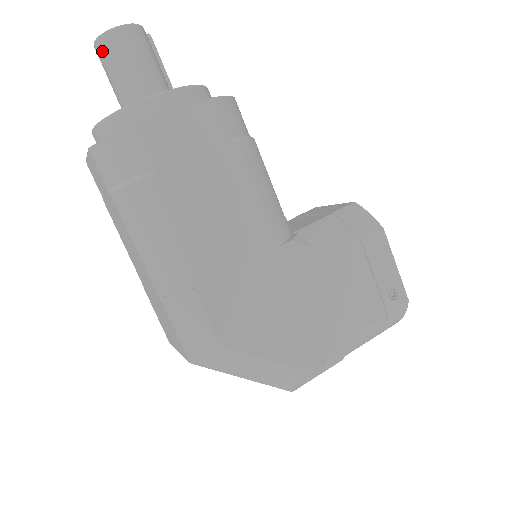
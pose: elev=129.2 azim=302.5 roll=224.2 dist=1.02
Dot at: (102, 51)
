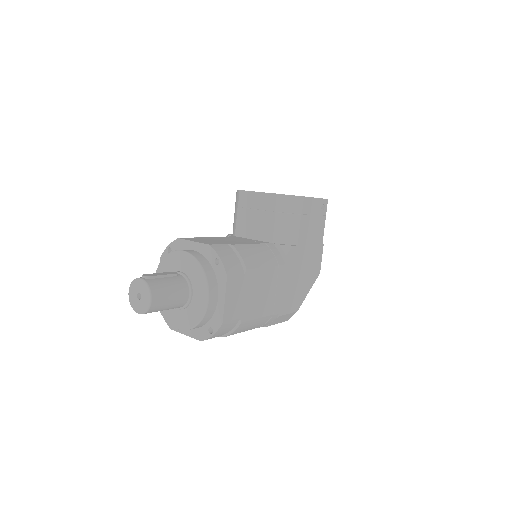
Dot at: occluded
